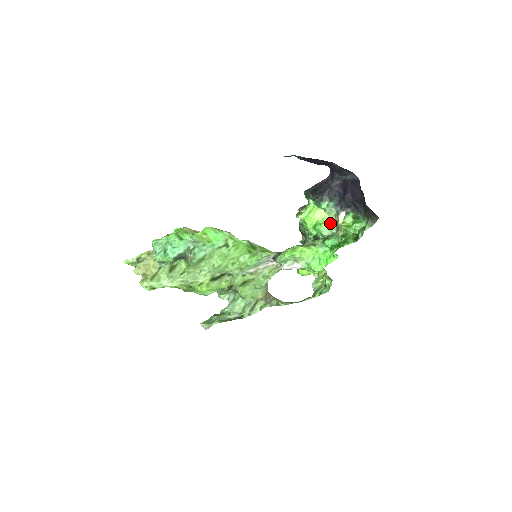
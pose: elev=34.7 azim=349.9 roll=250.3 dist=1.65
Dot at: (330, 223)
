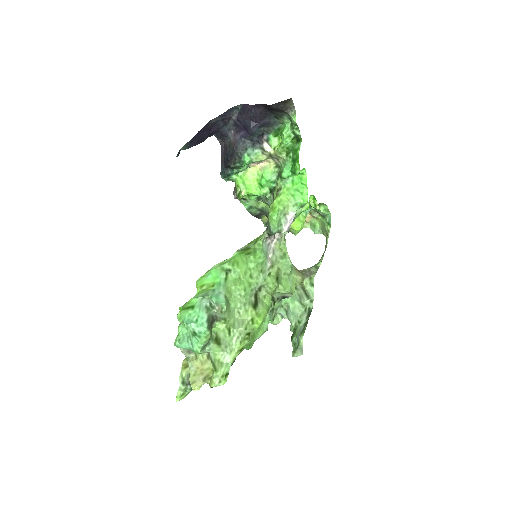
Dot at: (266, 169)
